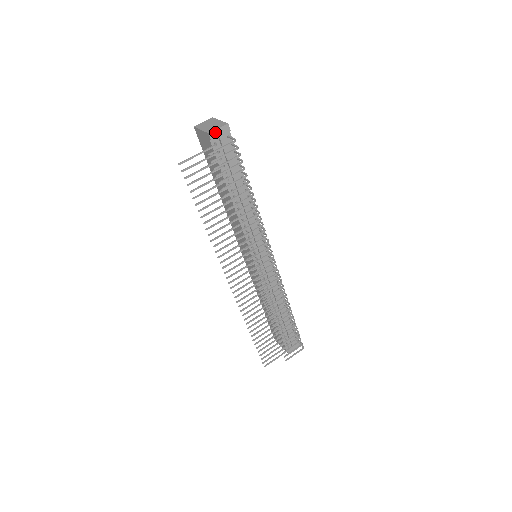
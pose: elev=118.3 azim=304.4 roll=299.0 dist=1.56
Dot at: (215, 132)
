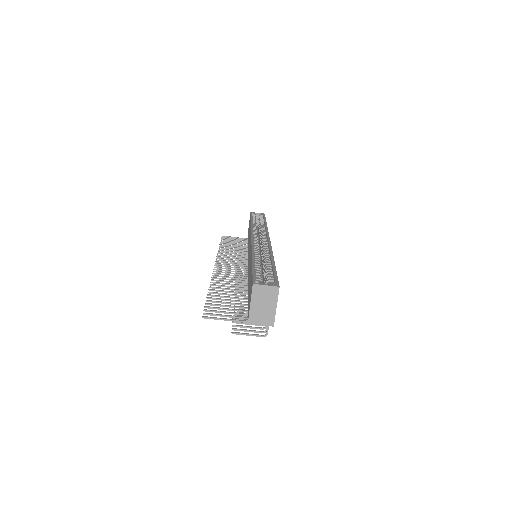
Dot at: (256, 323)
